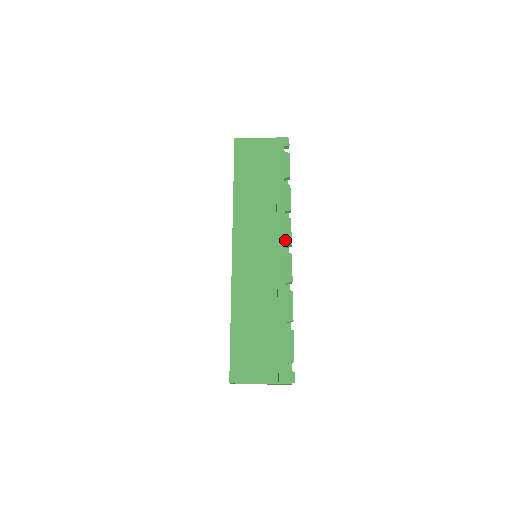
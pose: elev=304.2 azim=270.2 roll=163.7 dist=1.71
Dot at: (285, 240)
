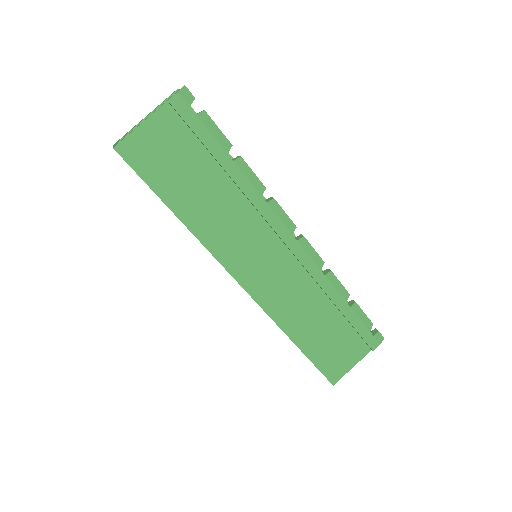
Dot at: (287, 229)
